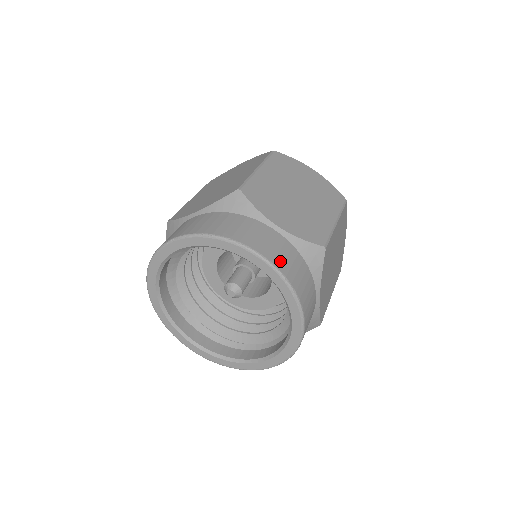
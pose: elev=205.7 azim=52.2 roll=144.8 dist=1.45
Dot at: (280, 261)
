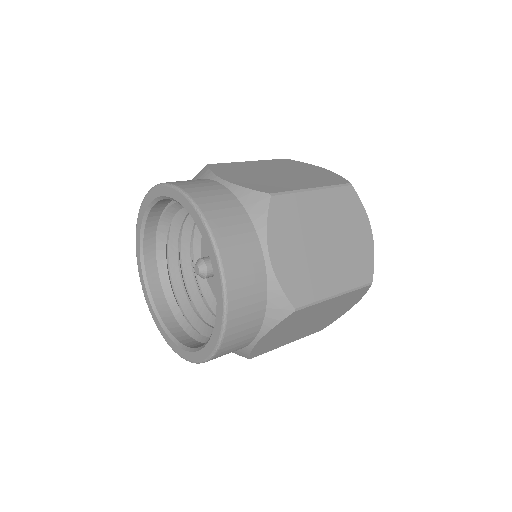
Dot at: (200, 195)
